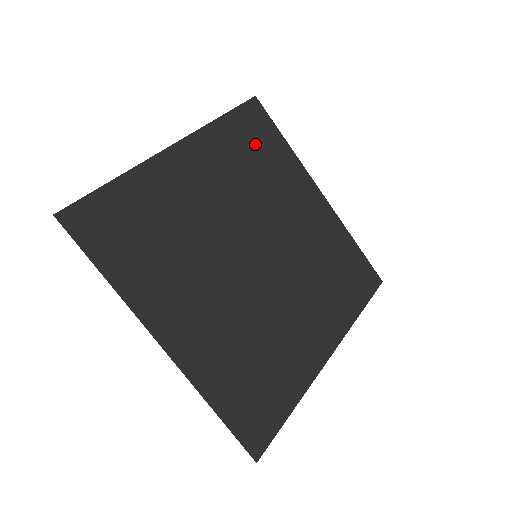
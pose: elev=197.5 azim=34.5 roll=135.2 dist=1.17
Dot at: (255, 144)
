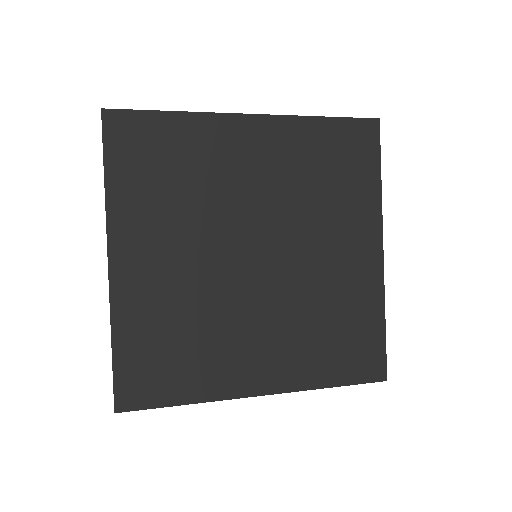
Dot at: (340, 161)
